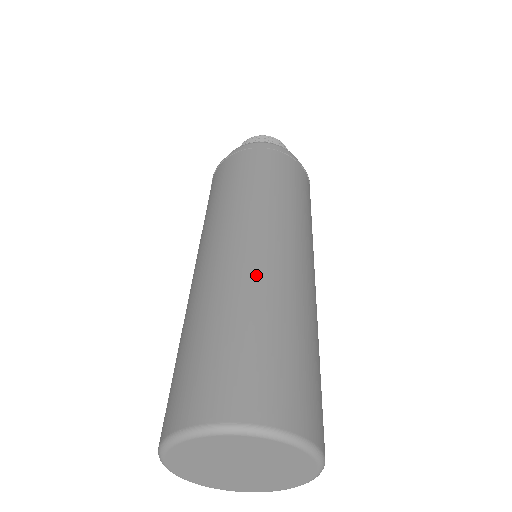
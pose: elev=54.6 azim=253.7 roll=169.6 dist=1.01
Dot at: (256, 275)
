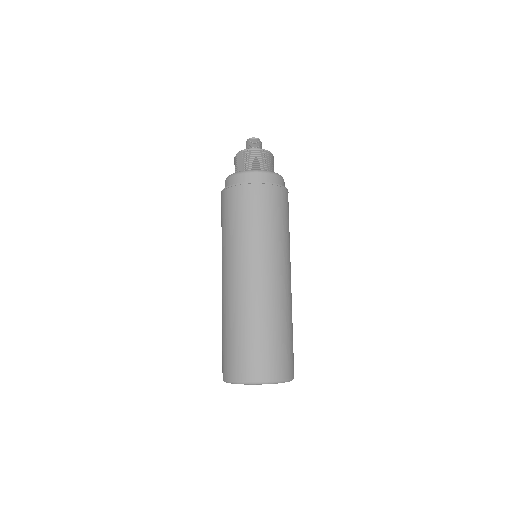
Dot at: (274, 300)
